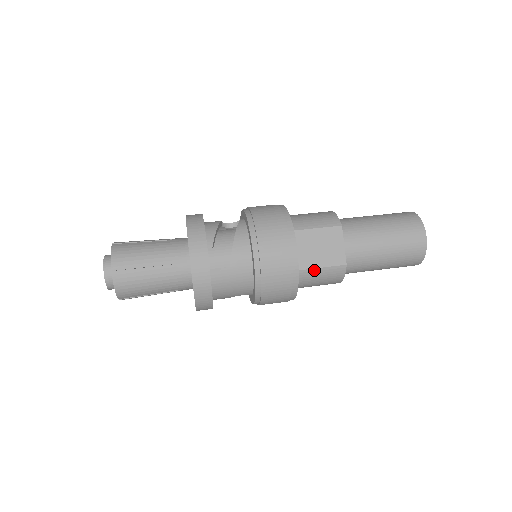
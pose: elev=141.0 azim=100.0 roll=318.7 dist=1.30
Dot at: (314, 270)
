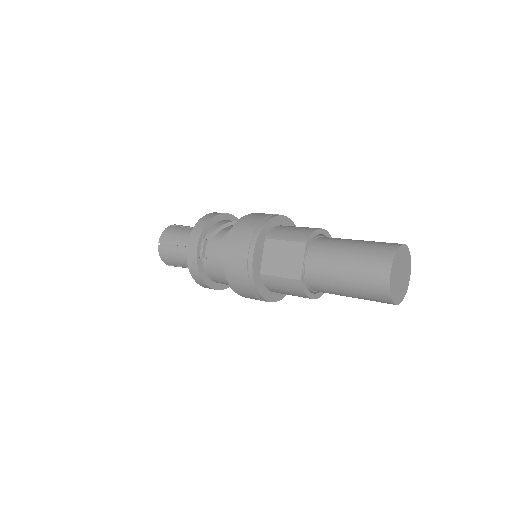
Dot at: (274, 278)
